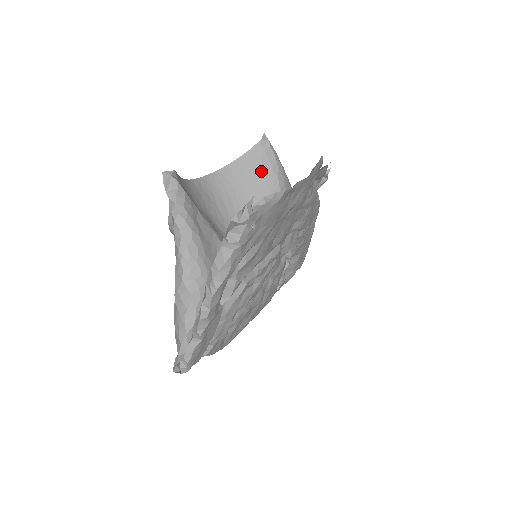
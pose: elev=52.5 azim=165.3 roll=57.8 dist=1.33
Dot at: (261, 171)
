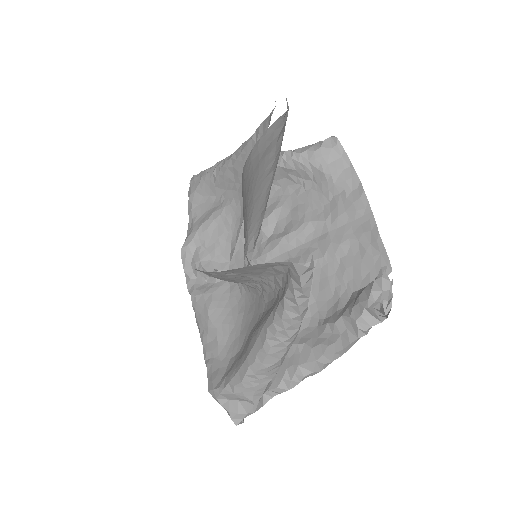
Dot at: (273, 151)
